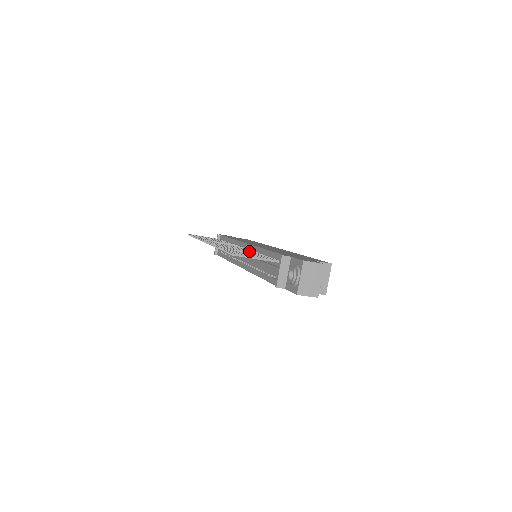
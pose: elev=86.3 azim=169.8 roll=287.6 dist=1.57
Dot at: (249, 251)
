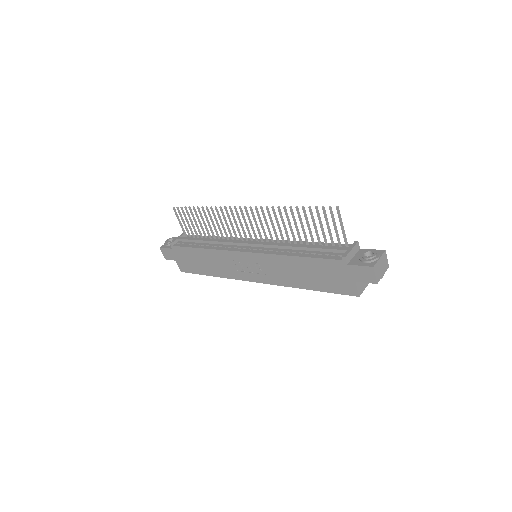
Dot at: (293, 235)
